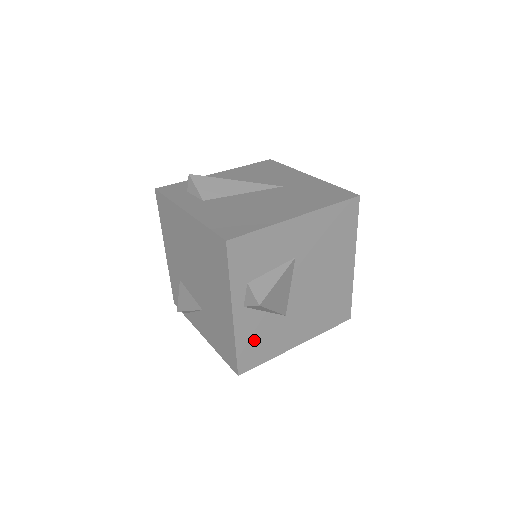
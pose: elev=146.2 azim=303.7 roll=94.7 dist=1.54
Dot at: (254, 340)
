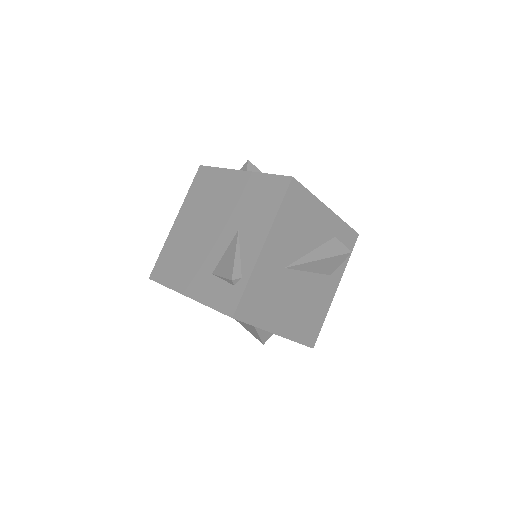
Dot at: occluded
